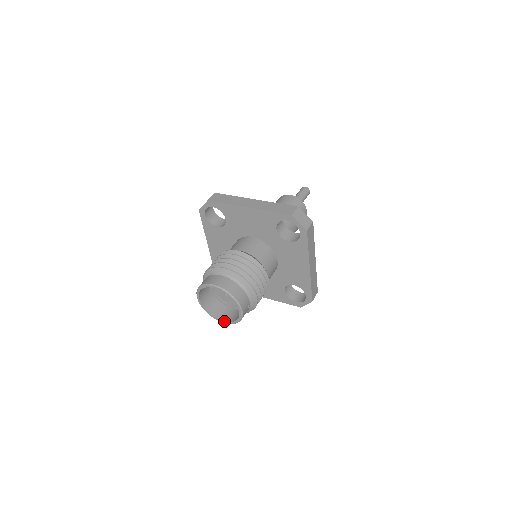
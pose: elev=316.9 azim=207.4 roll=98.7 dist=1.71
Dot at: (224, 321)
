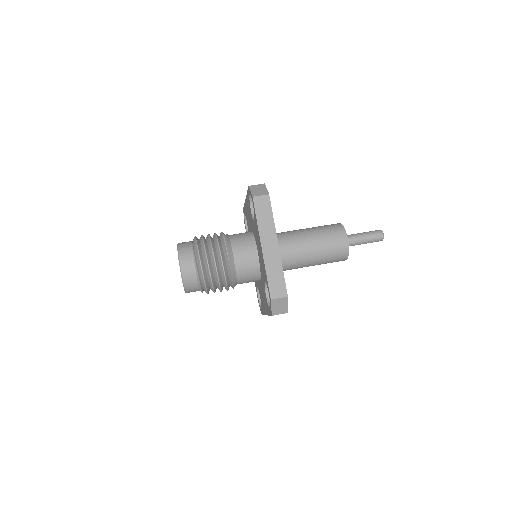
Dot at: occluded
